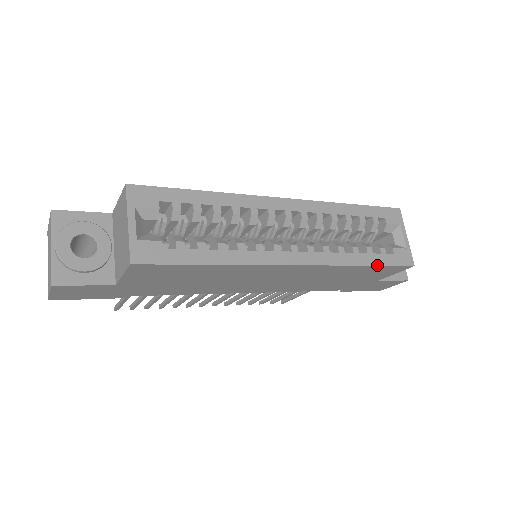
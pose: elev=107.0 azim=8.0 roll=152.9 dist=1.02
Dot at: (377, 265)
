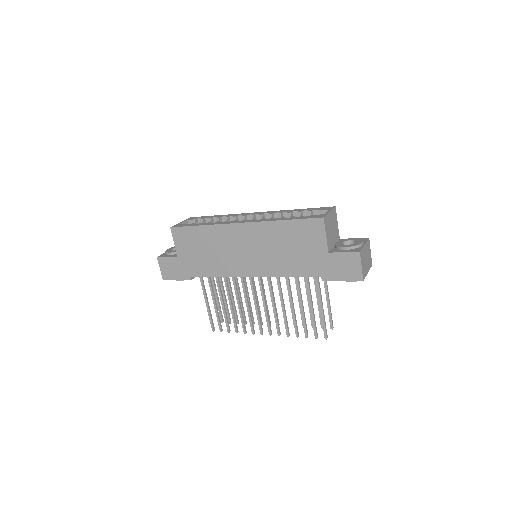
Dot at: (292, 219)
